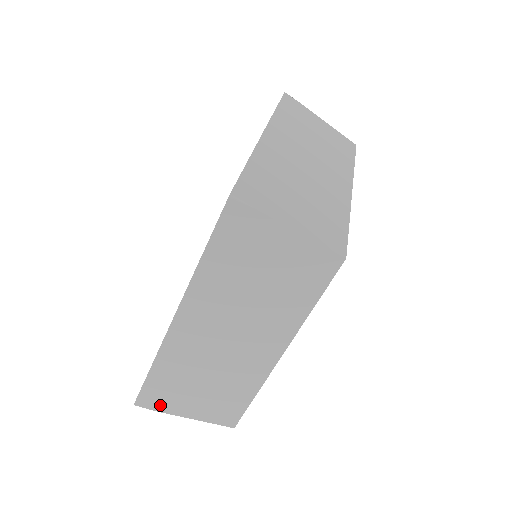
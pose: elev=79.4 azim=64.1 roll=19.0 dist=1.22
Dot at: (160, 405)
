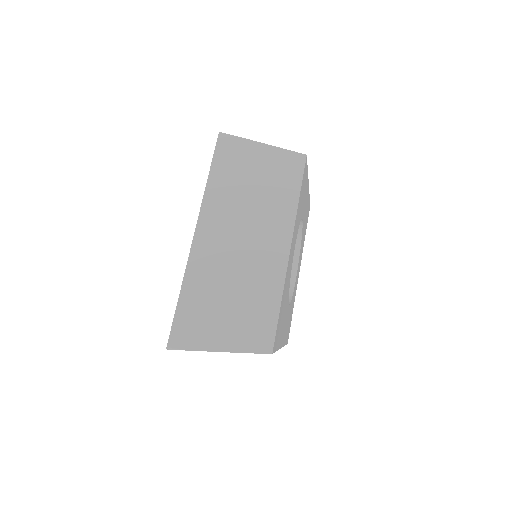
Dot at: (193, 340)
